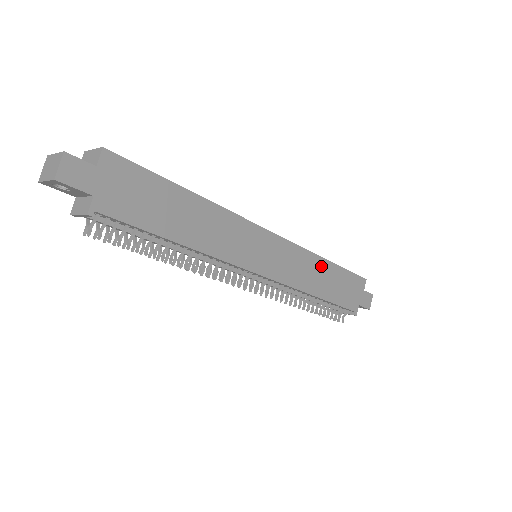
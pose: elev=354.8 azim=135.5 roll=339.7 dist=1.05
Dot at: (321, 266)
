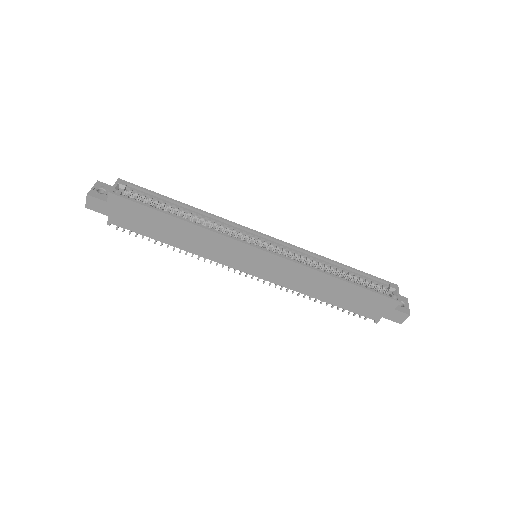
Dot at: (326, 280)
